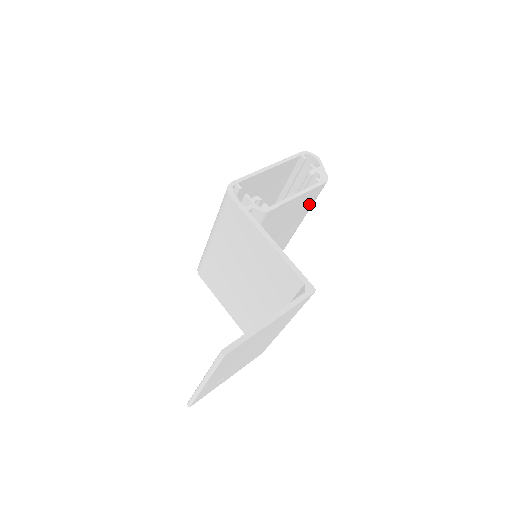
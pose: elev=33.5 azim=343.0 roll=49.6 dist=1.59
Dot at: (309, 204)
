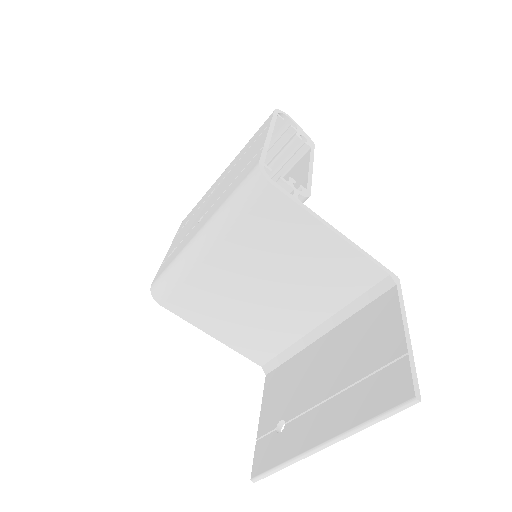
Dot at: occluded
